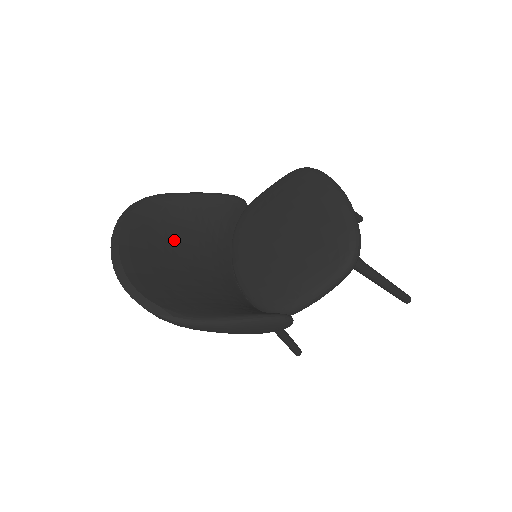
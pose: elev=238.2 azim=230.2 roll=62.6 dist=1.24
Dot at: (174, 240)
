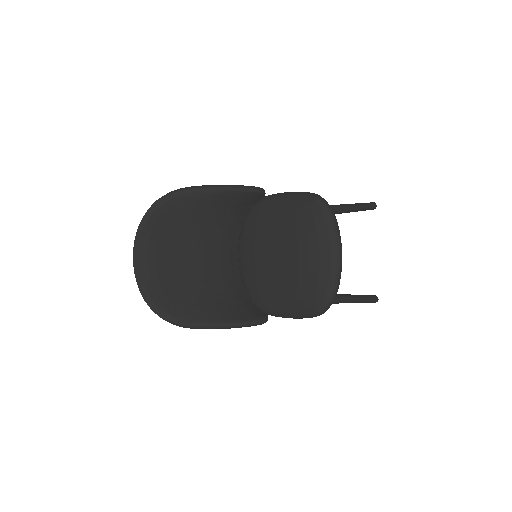
Dot at: (189, 234)
